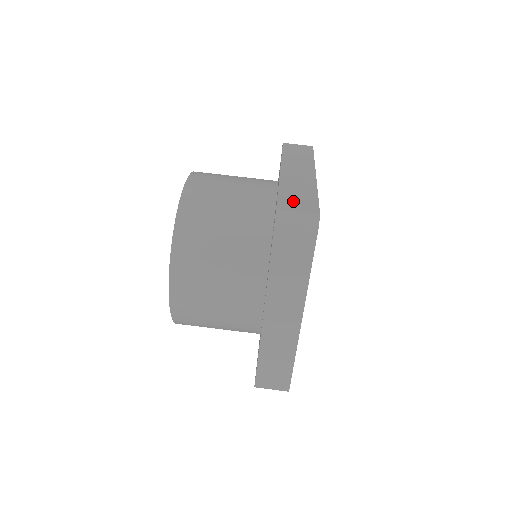
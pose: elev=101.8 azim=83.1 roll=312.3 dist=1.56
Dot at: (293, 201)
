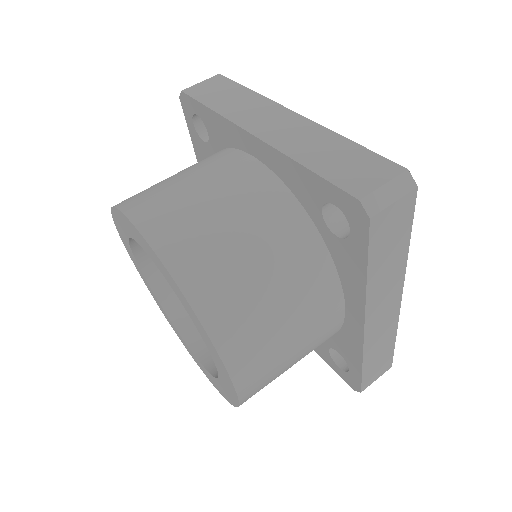
Dot at: occluded
